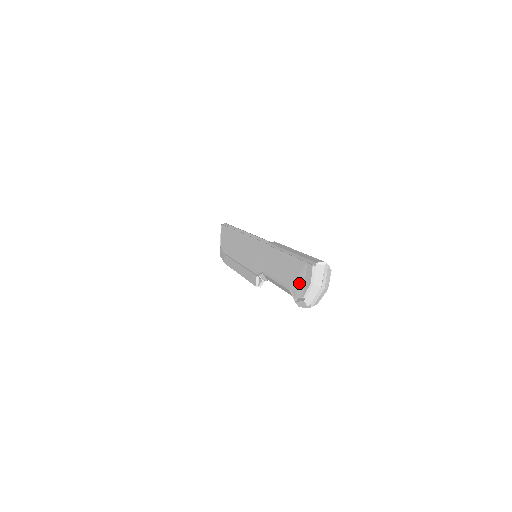
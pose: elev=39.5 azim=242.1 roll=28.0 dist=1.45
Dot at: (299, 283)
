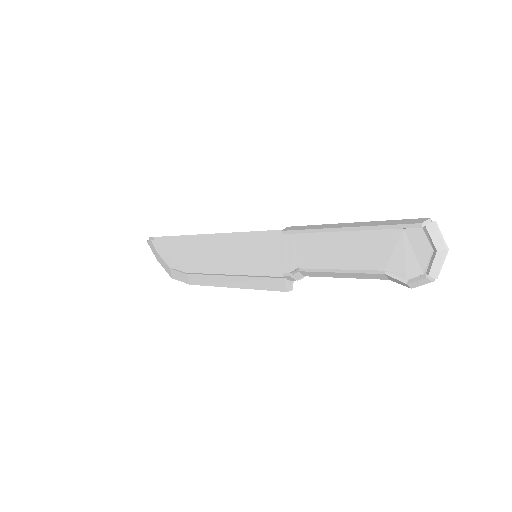
Dot at: (403, 258)
